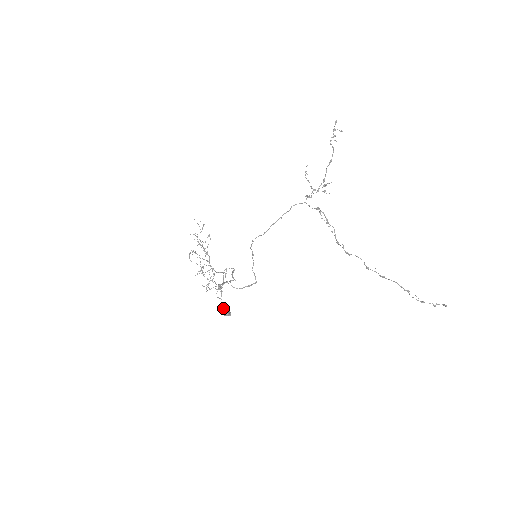
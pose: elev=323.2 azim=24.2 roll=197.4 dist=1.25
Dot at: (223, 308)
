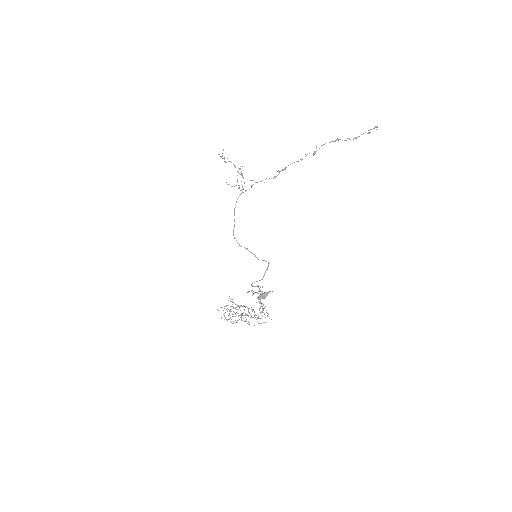
Dot at: (261, 295)
